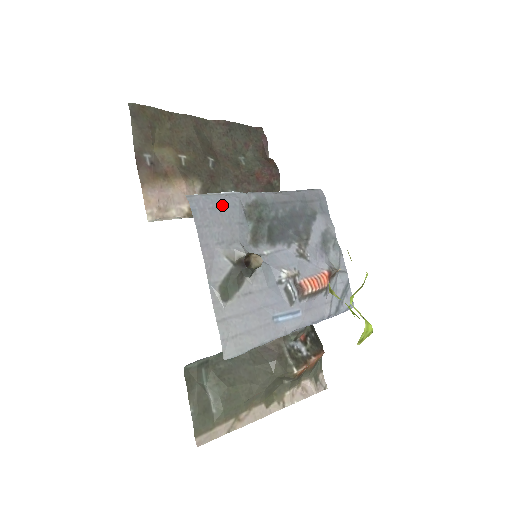
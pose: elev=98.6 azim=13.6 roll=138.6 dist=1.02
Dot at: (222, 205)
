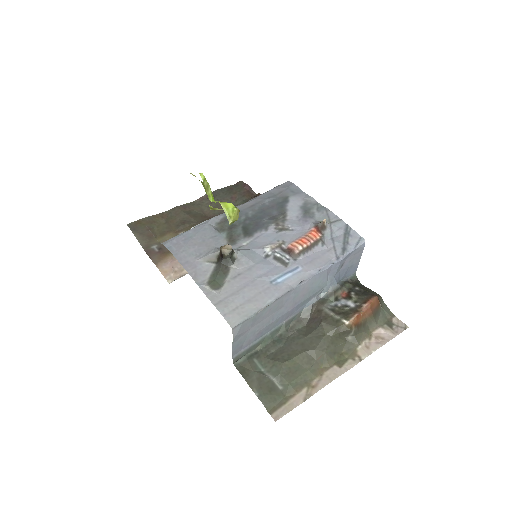
Dot at: (193, 234)
